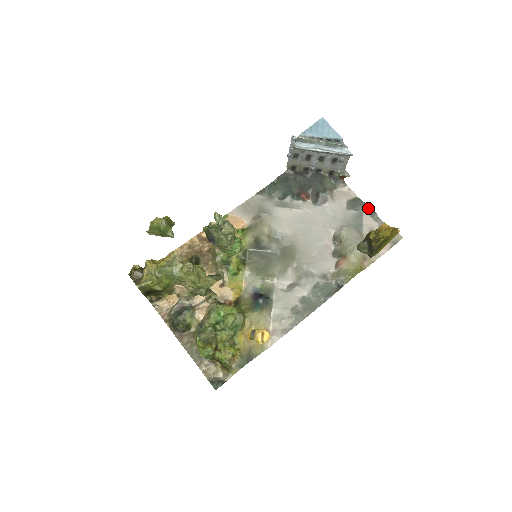
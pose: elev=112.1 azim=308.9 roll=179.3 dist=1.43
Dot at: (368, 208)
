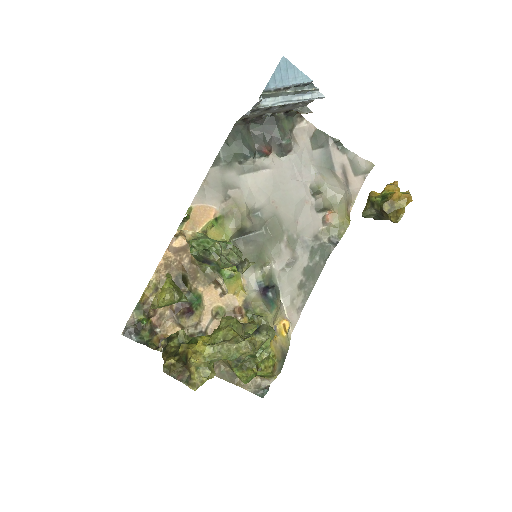
Dot at: (334, 141)
